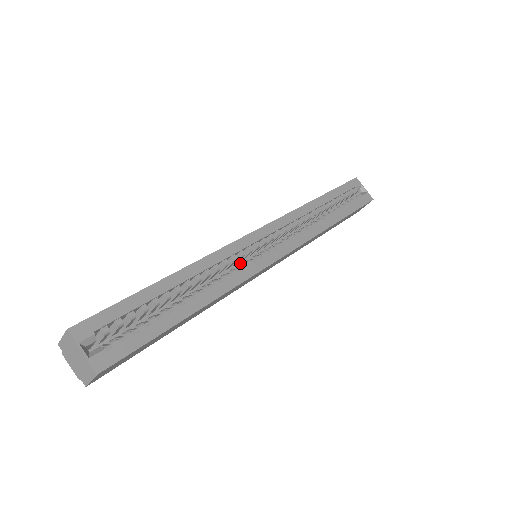
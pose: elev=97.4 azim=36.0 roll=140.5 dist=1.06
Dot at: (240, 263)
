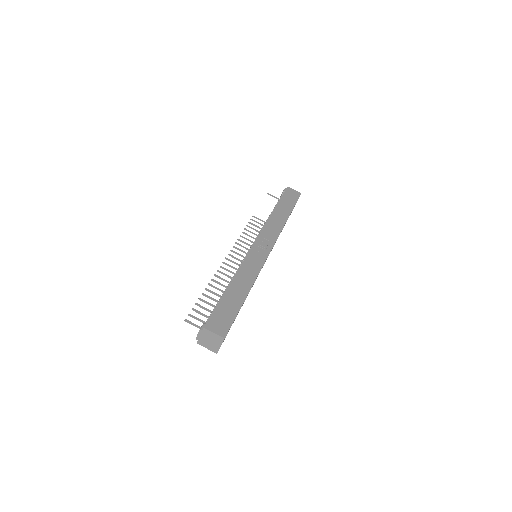
Dot at: occluded
